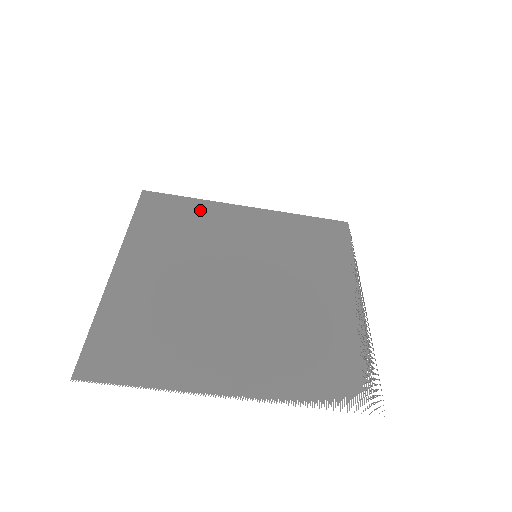
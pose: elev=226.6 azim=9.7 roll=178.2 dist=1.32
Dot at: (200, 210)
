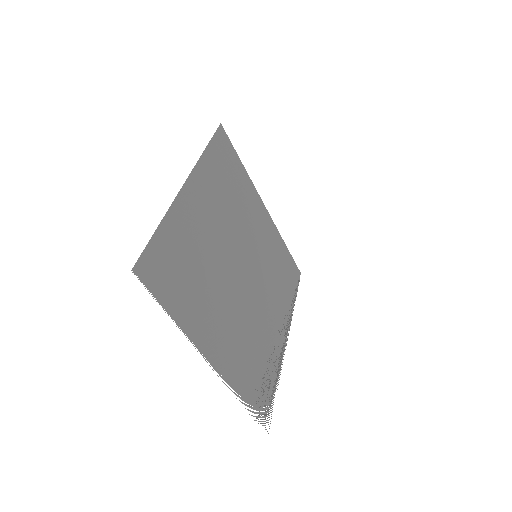
Dot at: (244, 182)
